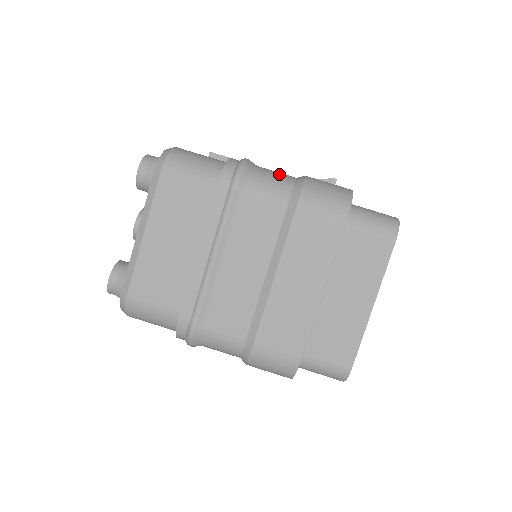
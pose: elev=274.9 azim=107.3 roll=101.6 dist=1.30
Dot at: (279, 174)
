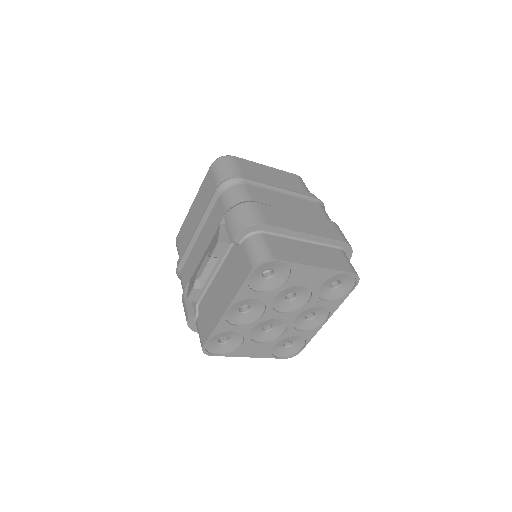
Dot at: occluded
